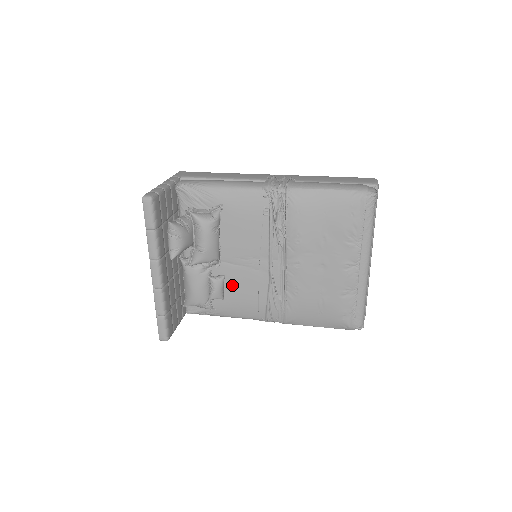
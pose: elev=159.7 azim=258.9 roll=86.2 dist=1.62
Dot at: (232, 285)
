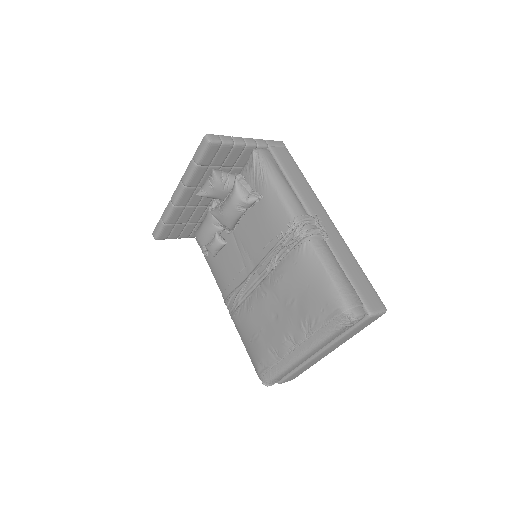
Dot at: (226, 255)
